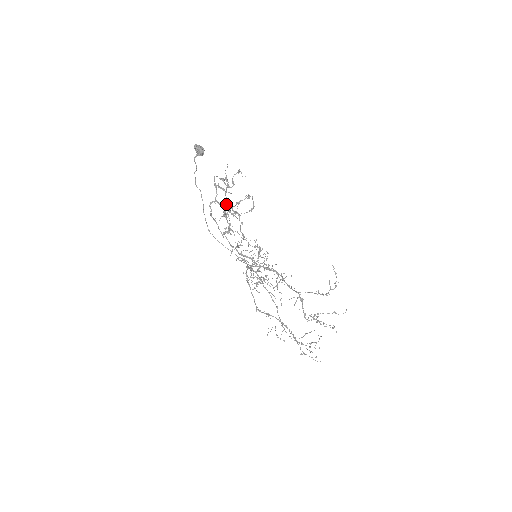
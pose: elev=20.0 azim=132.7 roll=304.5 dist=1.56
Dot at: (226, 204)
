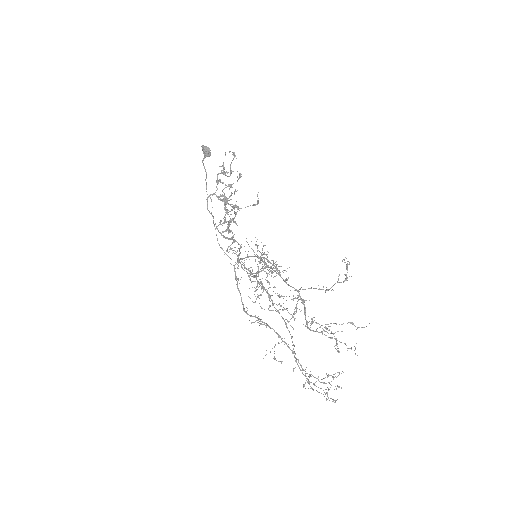
Dot at: (226, 199)
